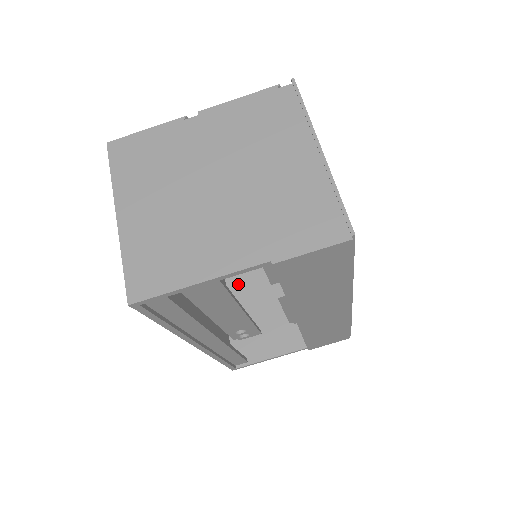
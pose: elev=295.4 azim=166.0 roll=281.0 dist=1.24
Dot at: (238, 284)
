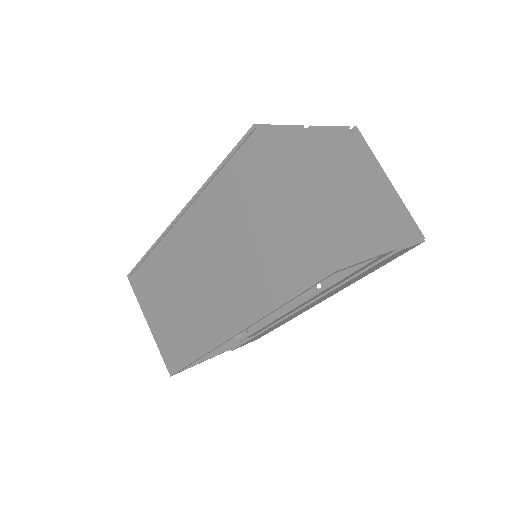
Dot at: occluded
